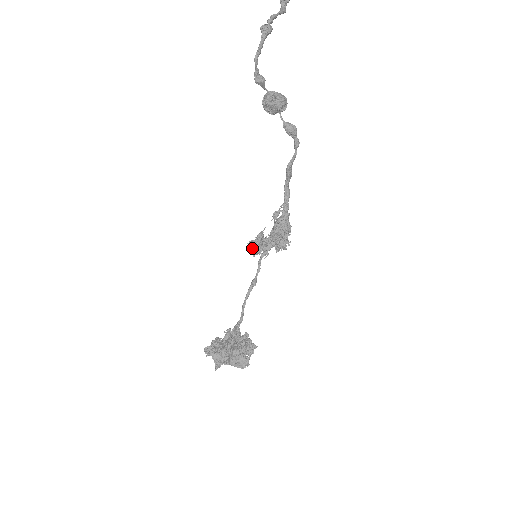
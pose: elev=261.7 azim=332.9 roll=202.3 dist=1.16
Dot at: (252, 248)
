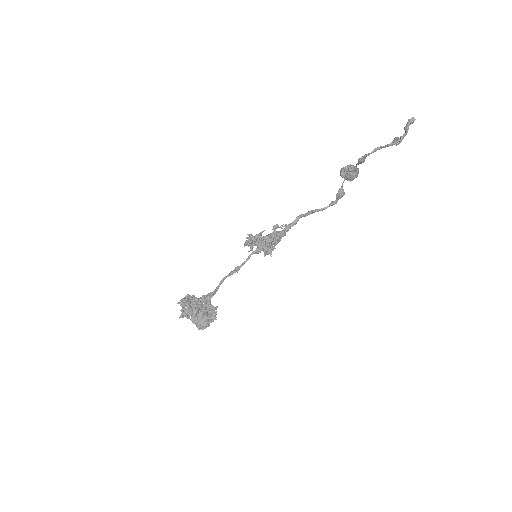
Dot at: (248, 240)
